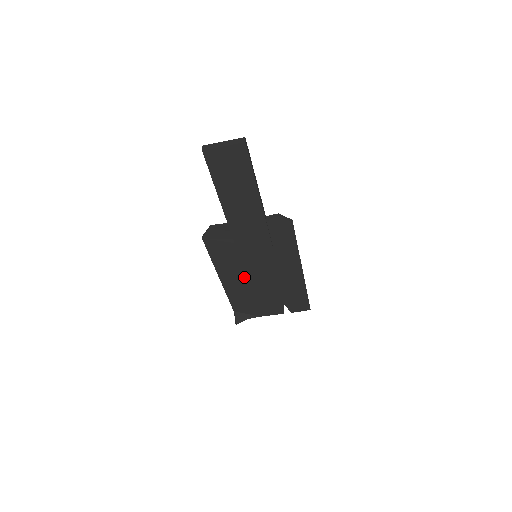
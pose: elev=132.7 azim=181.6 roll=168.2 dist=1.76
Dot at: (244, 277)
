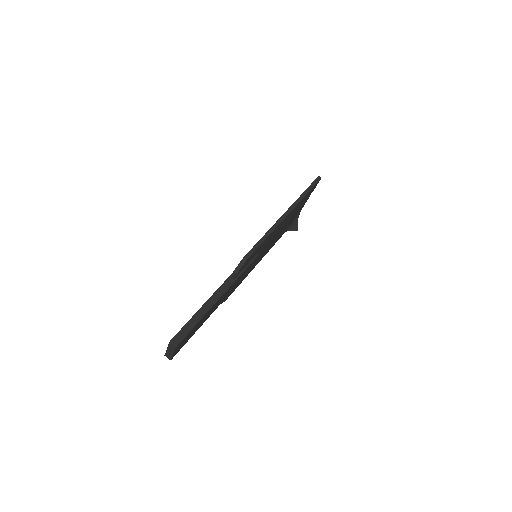
Dot at: (266, 250)
